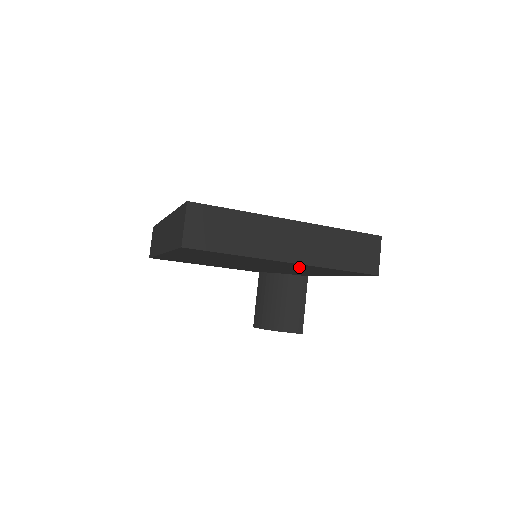
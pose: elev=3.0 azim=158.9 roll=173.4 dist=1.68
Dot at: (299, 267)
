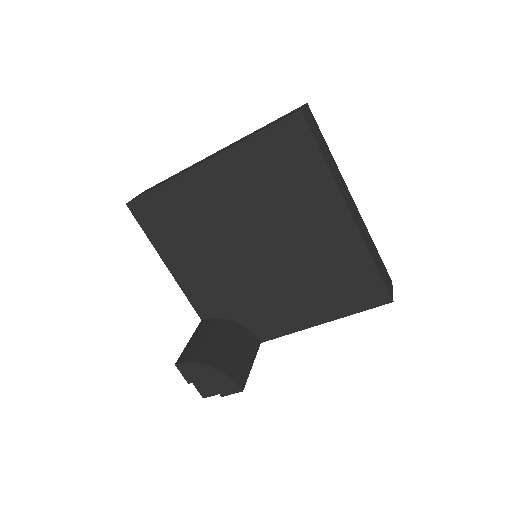
Dot at: (329, 252)
